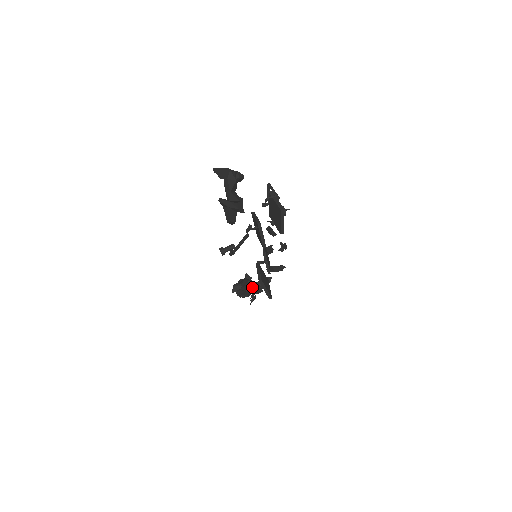
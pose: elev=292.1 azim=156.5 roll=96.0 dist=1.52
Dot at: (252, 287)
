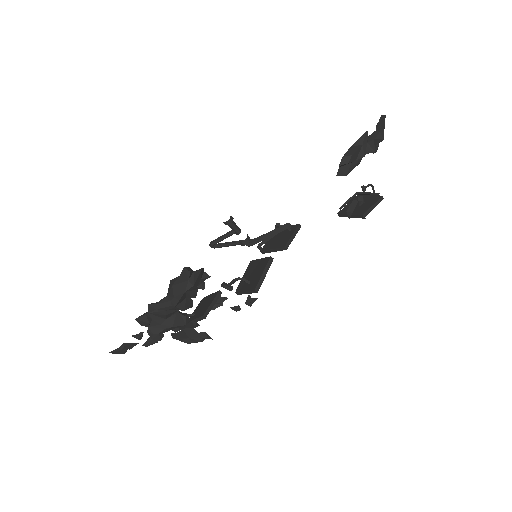
Dot at: (187, 302)
